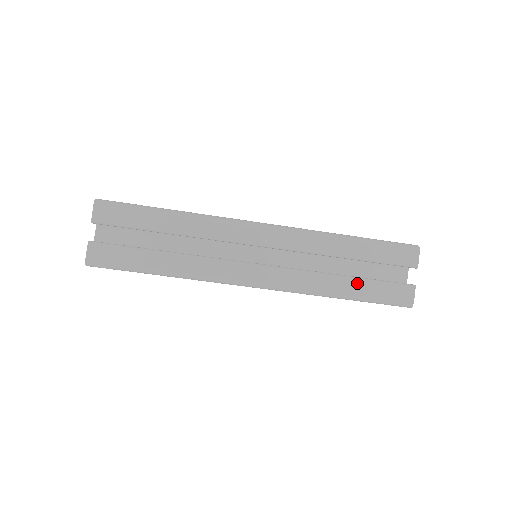
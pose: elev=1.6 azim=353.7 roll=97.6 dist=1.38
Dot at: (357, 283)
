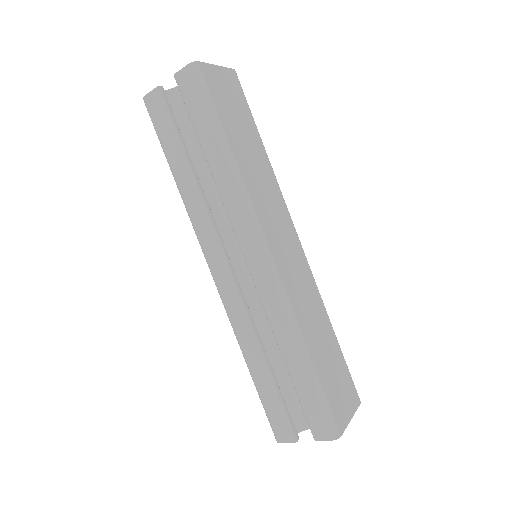
Dot at: (266, 378)
